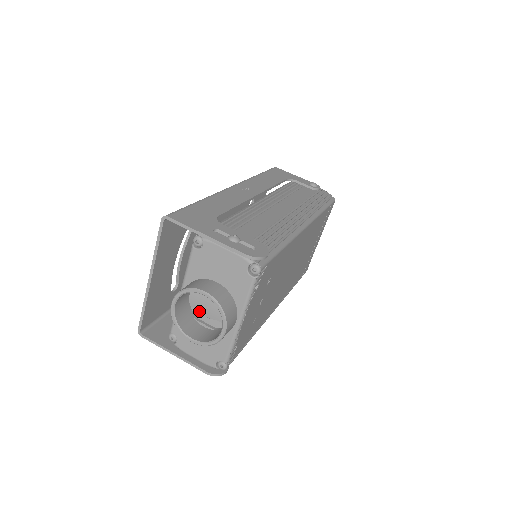
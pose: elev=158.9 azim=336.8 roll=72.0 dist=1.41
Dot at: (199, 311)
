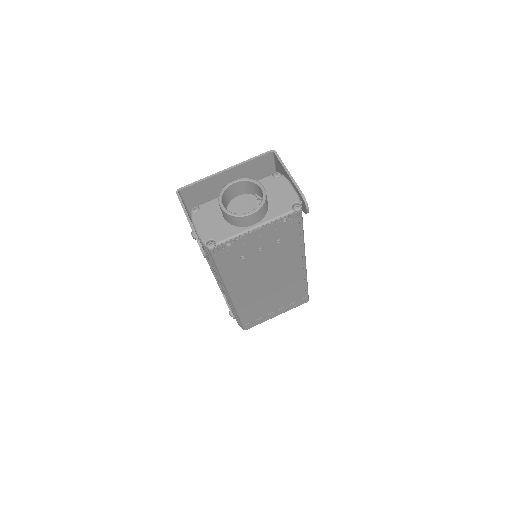
Dot at: (233, 208)
